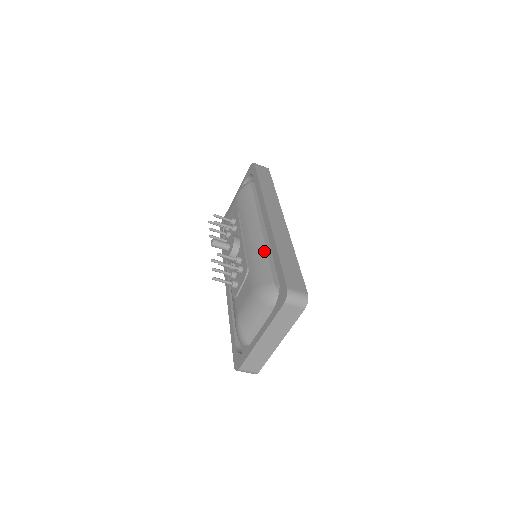
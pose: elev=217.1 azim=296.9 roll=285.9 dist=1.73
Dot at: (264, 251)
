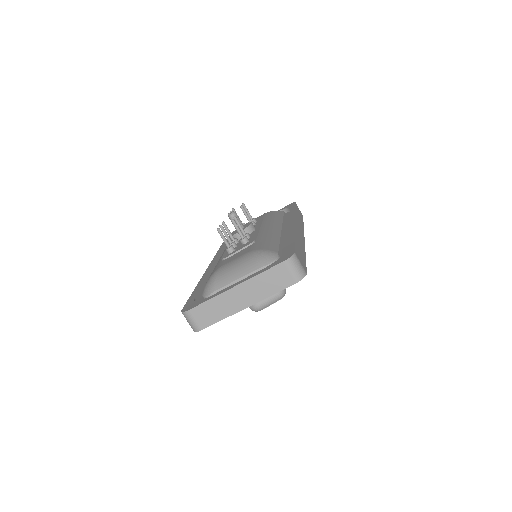
Dot at: (278, 238)
